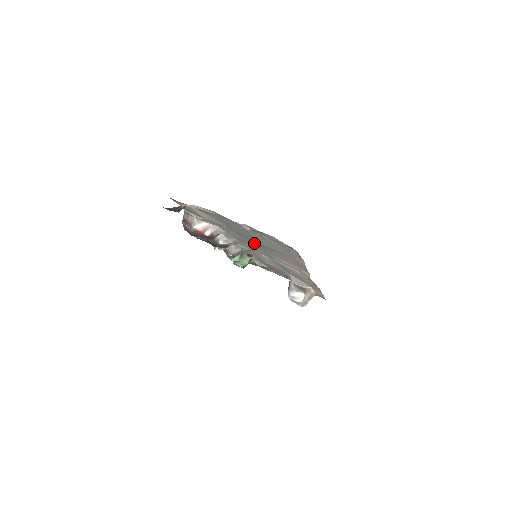
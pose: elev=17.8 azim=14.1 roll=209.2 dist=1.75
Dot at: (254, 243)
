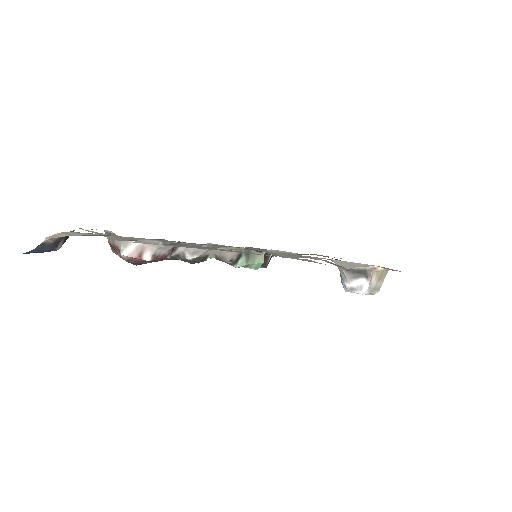
Dot at: occluded
